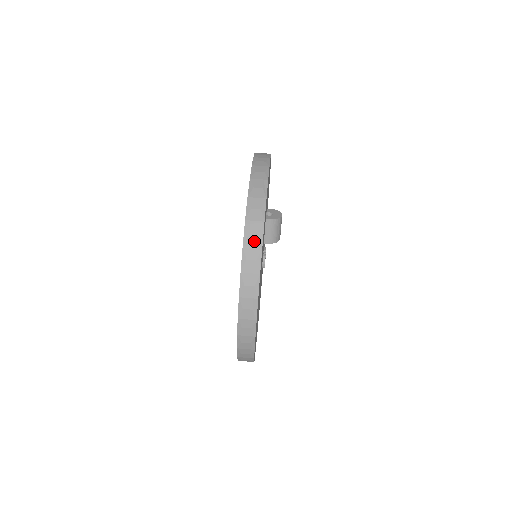
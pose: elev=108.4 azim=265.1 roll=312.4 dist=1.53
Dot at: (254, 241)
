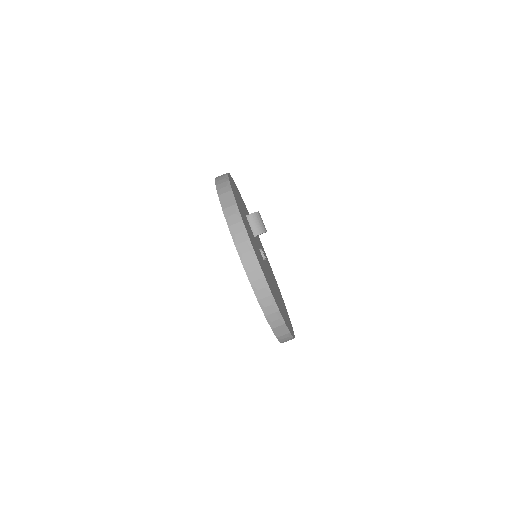
Dot at: (229, 203)
